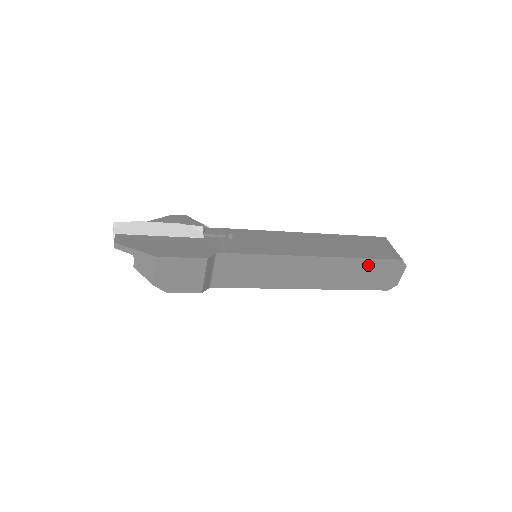
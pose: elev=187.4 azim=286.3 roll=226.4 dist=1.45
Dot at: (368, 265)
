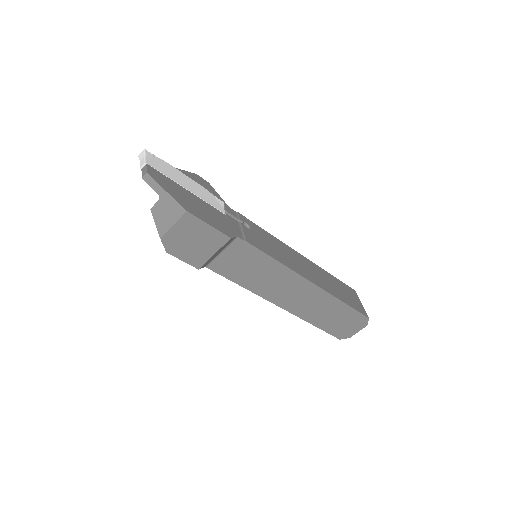
Dot at: (343, 310)
